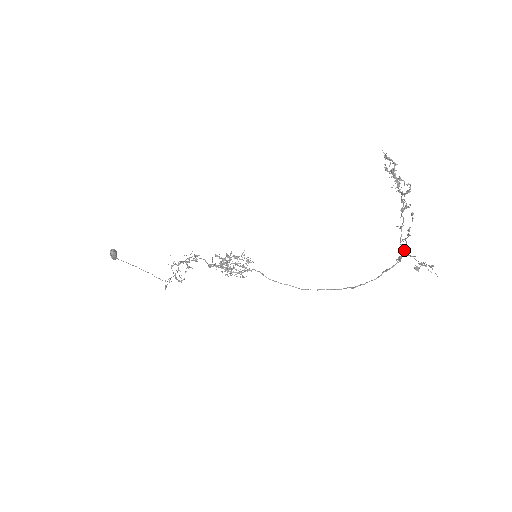
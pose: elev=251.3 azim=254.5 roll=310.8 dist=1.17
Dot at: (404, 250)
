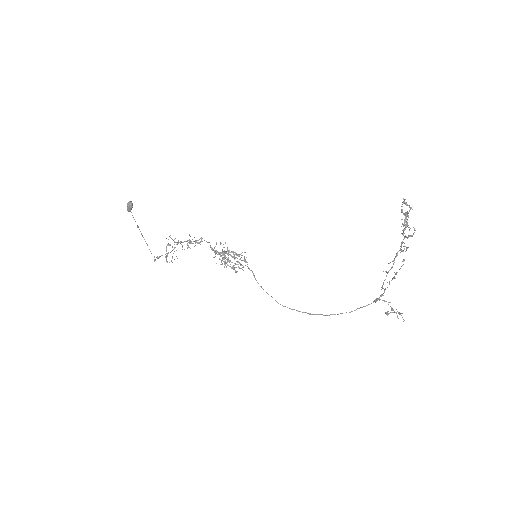
Dot at: (384, 292)
